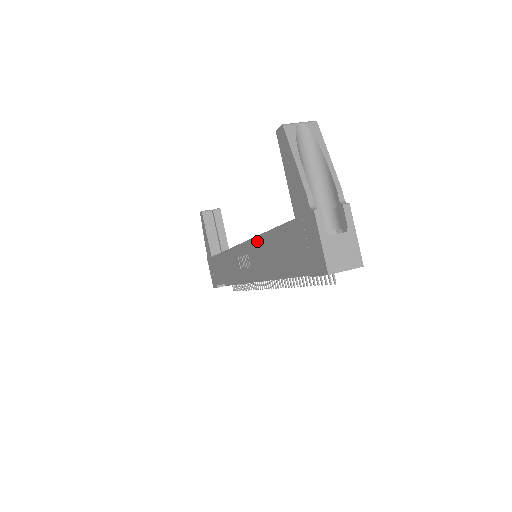
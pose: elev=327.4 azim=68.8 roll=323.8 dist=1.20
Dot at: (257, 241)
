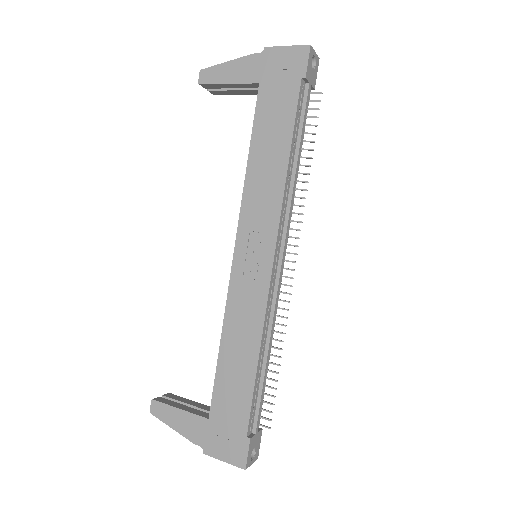
Dot at: (247, 189)
